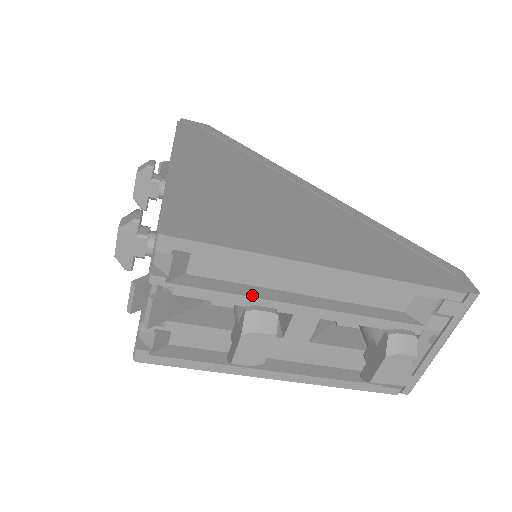
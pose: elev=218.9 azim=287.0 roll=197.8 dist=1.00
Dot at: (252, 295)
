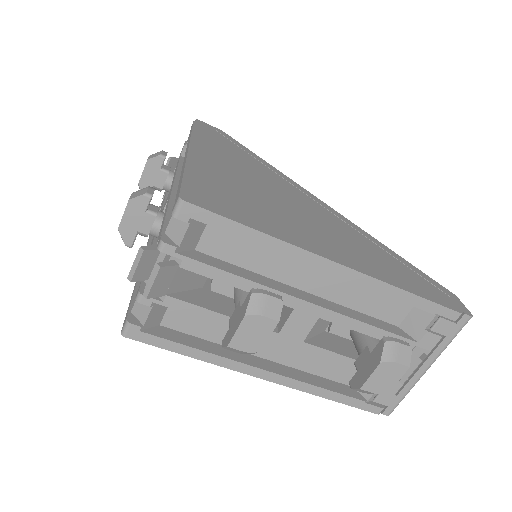
Dot at: (257, 281)
